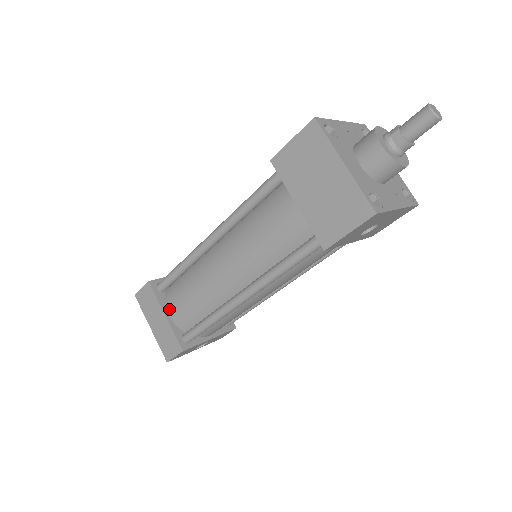
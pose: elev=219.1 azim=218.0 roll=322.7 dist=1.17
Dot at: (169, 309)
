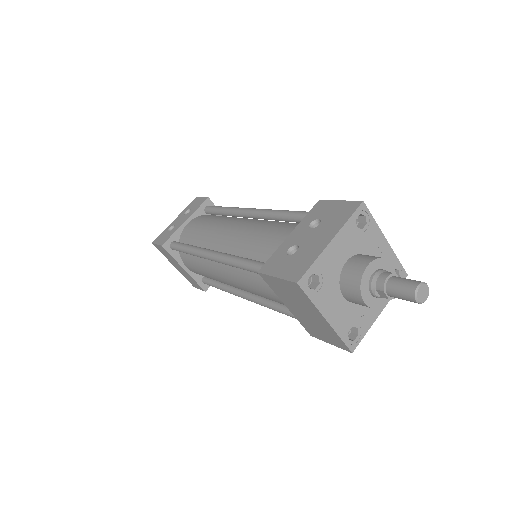
Dot at: (186, 265)
